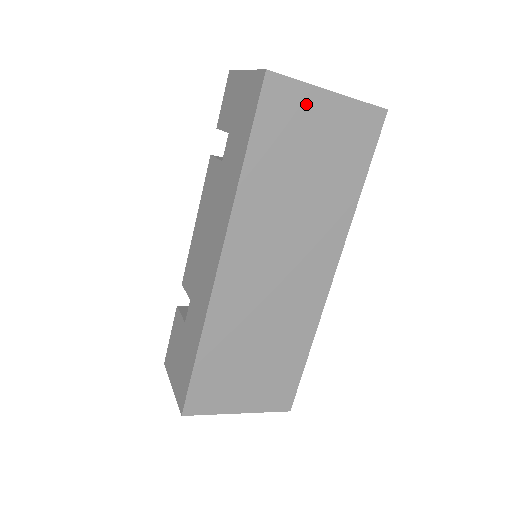
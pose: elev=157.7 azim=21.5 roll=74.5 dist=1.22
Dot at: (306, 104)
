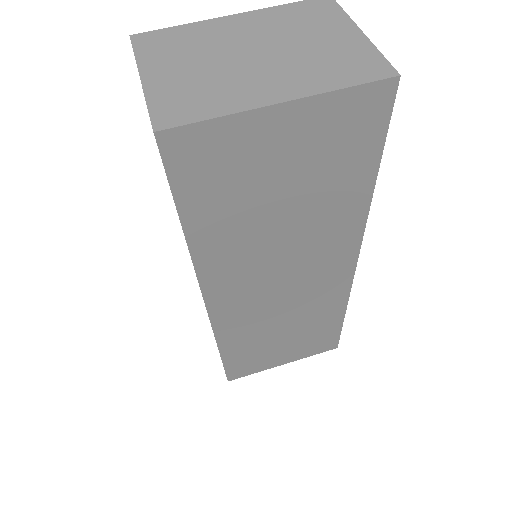
Dot at: (244, 138)
